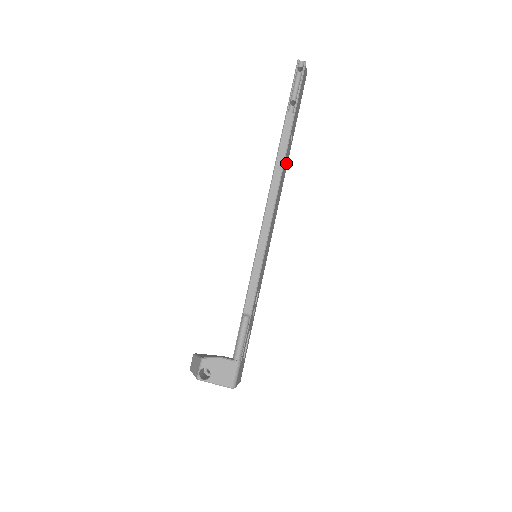
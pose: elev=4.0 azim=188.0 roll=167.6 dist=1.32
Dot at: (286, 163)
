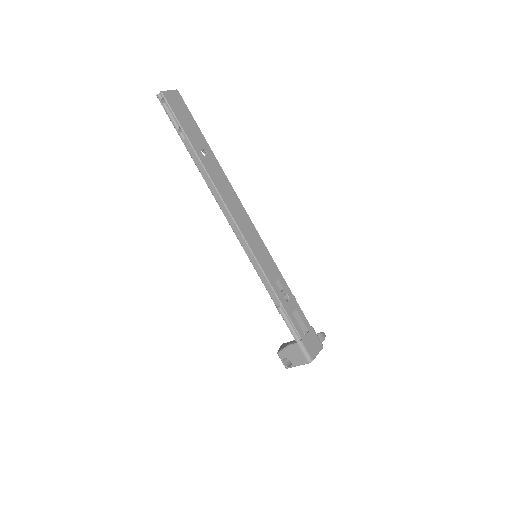
Dot at: (218, 173)
